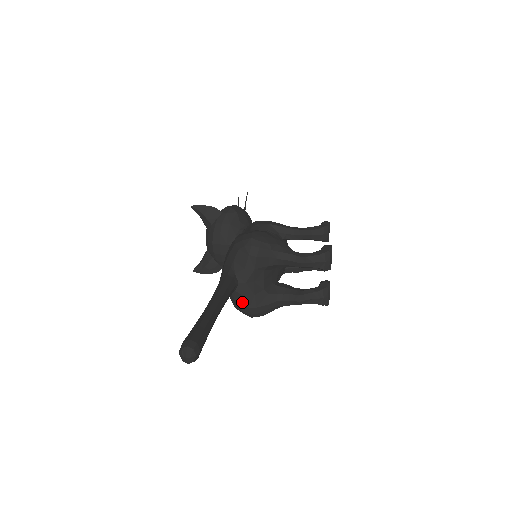
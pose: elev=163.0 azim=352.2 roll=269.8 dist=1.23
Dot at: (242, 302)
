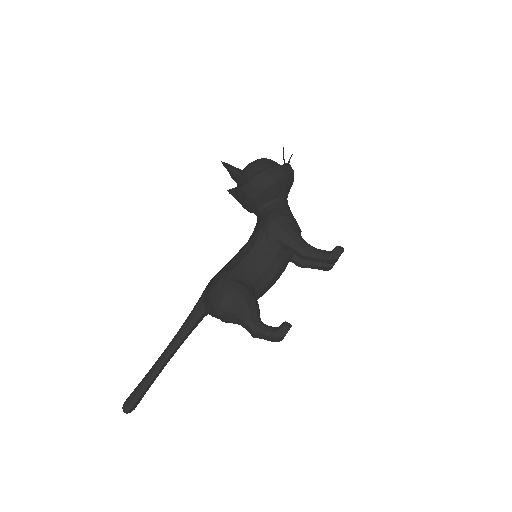
Dot at: occluded
